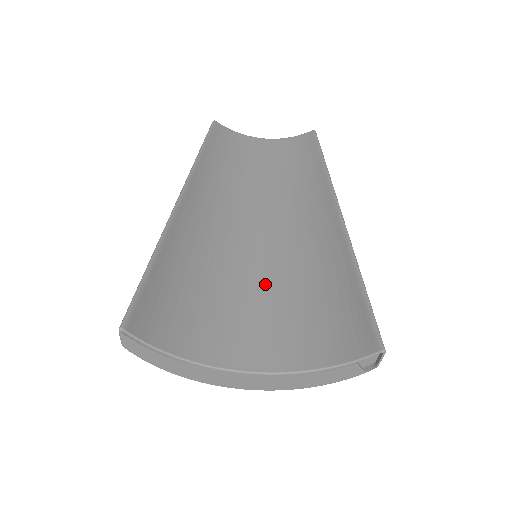
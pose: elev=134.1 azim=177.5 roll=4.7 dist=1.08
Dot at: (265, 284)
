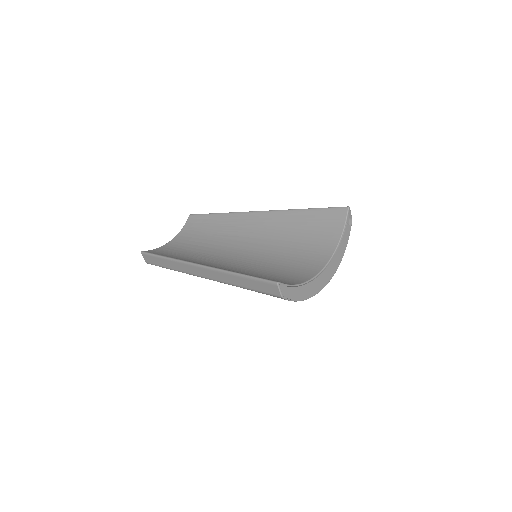
Dot at: (277, 255)
